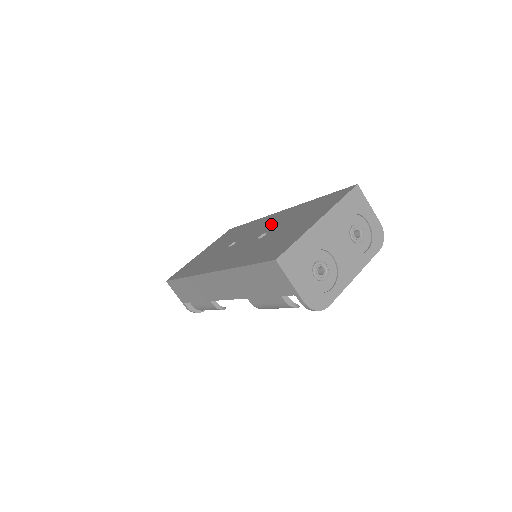
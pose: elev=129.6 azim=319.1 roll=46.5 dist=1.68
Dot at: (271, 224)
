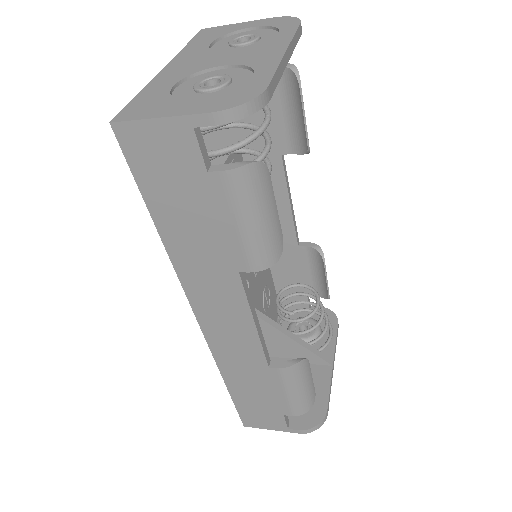
Dot at: occluded
